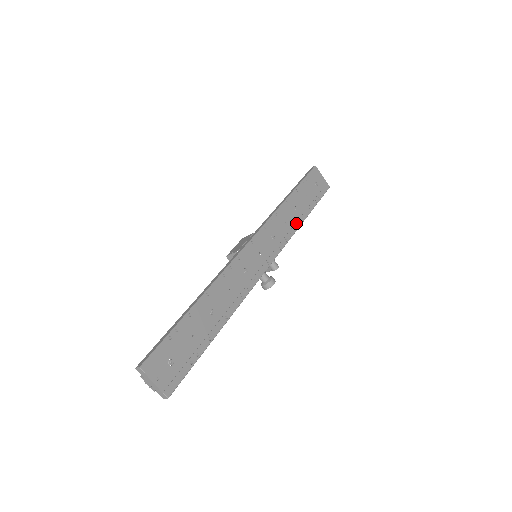
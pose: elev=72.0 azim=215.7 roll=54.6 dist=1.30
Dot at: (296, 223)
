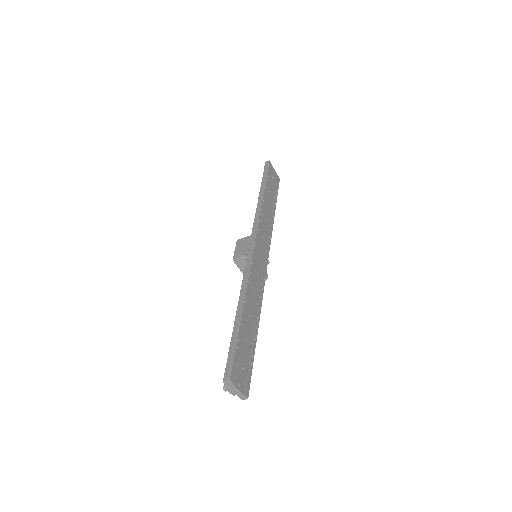
Dot at: (271, 219)
